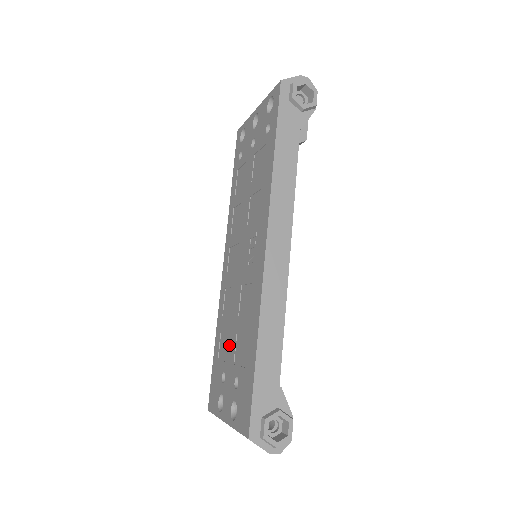
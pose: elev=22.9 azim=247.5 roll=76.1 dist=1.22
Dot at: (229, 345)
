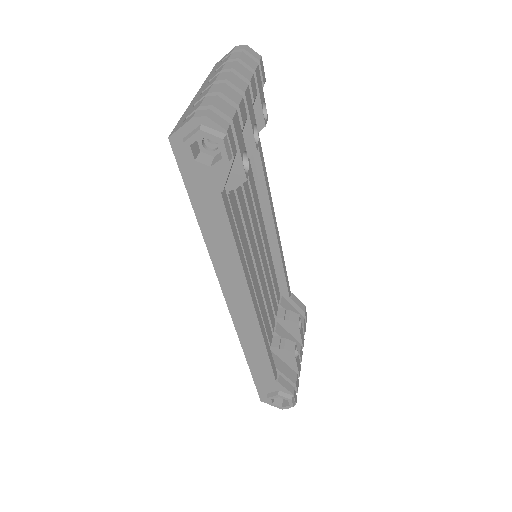
Dot at: occluded
